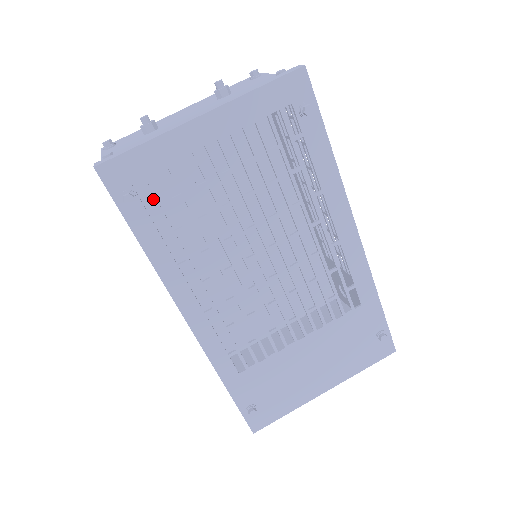
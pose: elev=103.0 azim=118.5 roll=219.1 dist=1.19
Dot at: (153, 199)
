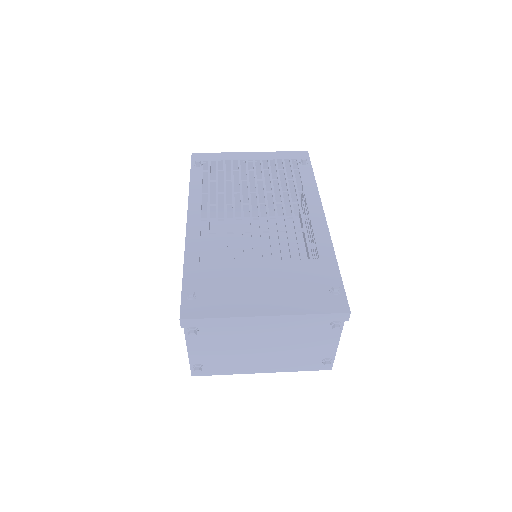
Dot at: (209, 168)
